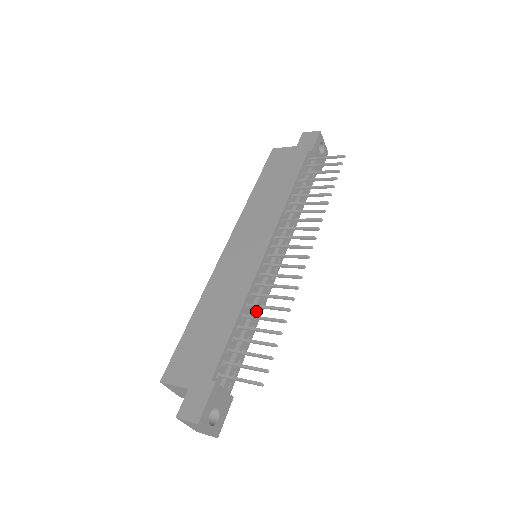
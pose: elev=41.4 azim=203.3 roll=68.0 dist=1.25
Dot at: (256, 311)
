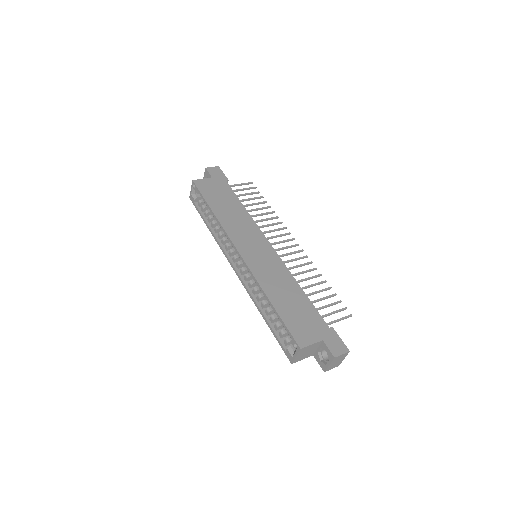
Dot at: occluded
